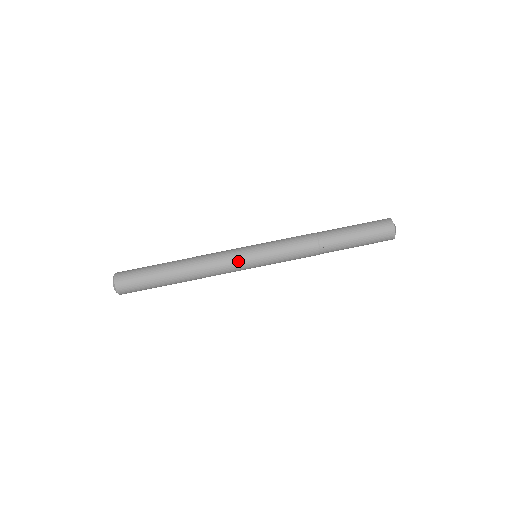
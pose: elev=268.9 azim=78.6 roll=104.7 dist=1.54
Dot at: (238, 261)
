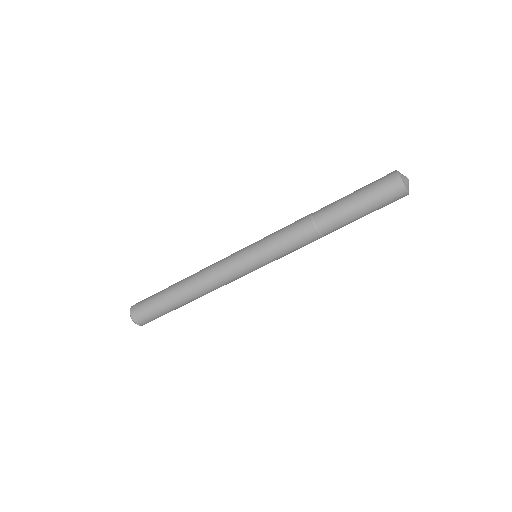
Dot at: (238, 271)
